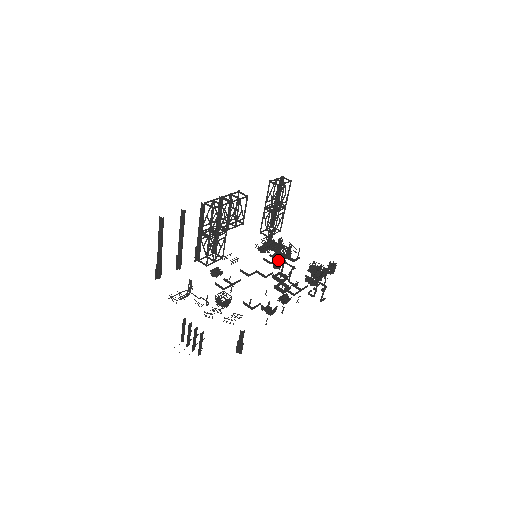
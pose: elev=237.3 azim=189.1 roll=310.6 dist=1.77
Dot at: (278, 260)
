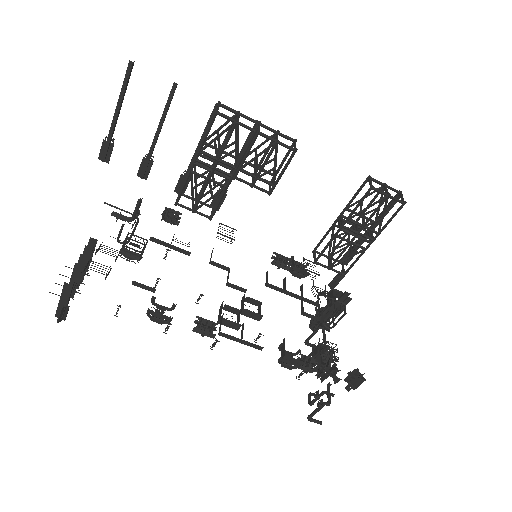
Dot at: (285, 292)
